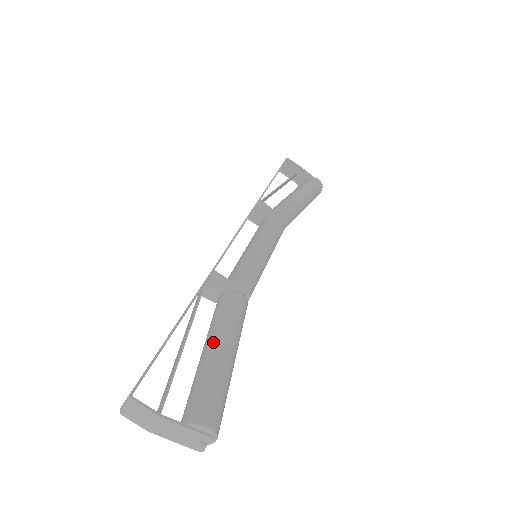
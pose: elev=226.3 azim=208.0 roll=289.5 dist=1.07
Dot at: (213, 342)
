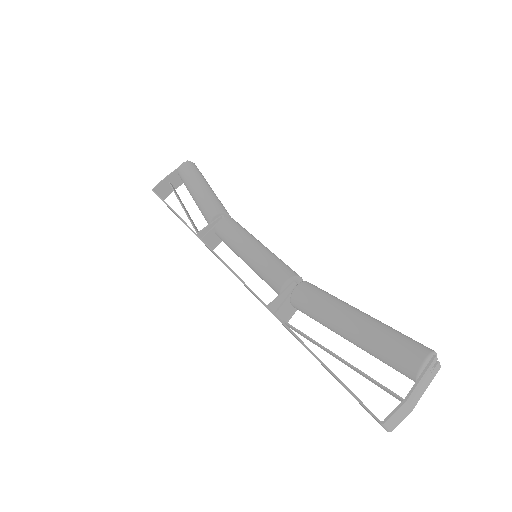
Dot at: (341, 329)
